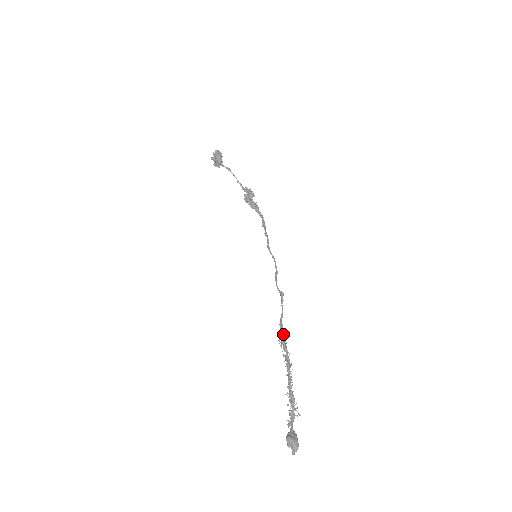
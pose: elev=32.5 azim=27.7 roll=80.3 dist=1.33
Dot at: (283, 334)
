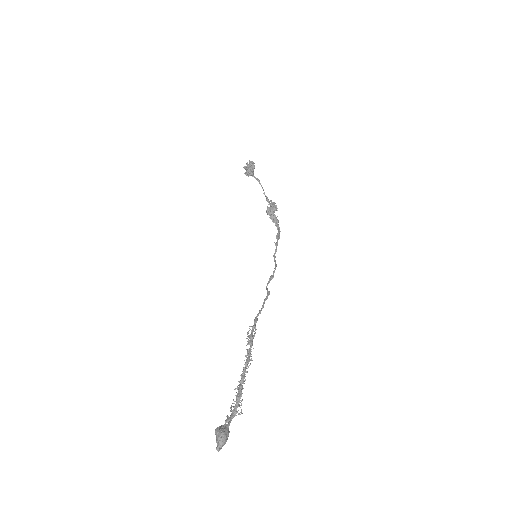
Dot at: (255, 330)
